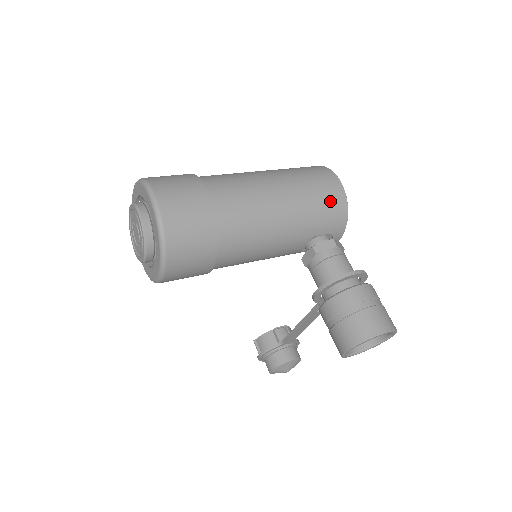
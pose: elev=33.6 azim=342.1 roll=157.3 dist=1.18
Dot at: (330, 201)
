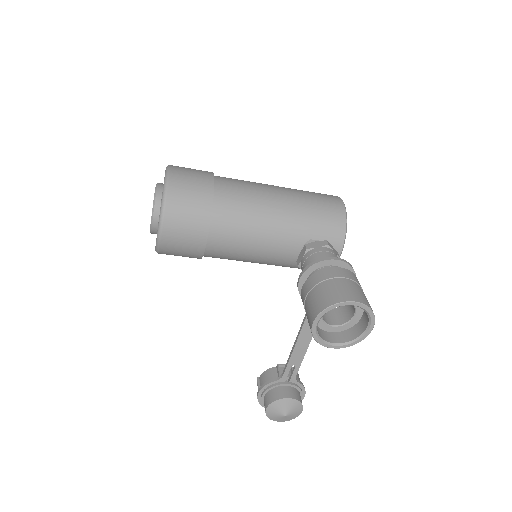
Dot at: (328, 211)
